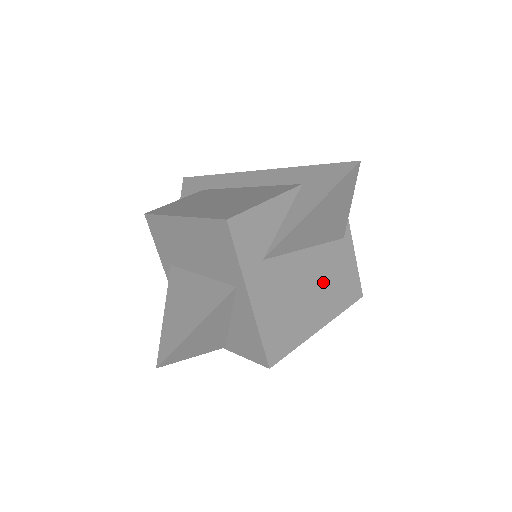
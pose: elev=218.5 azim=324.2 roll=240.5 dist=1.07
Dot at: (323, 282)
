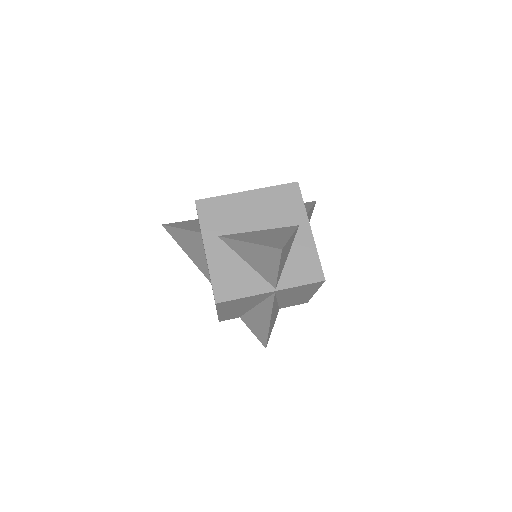
Dot at: occluded
